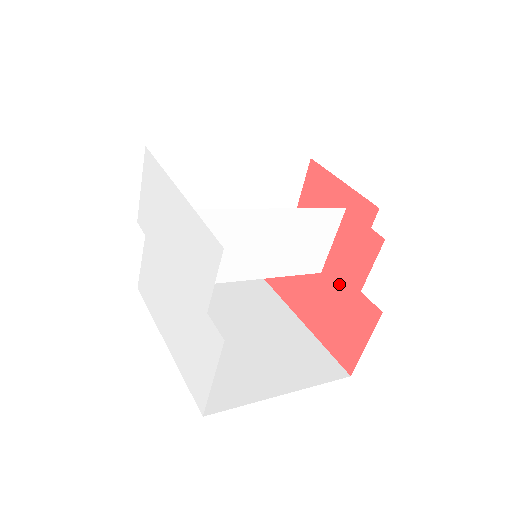
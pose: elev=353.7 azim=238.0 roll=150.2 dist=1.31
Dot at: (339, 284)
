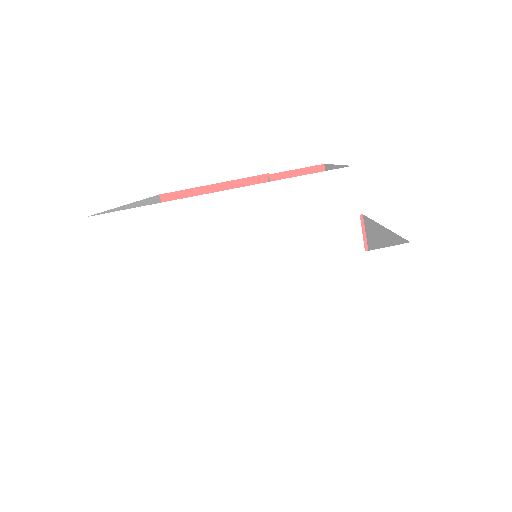
Dot at: occluded
